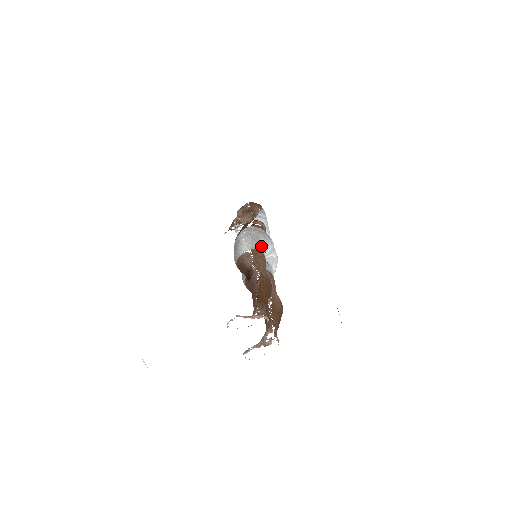
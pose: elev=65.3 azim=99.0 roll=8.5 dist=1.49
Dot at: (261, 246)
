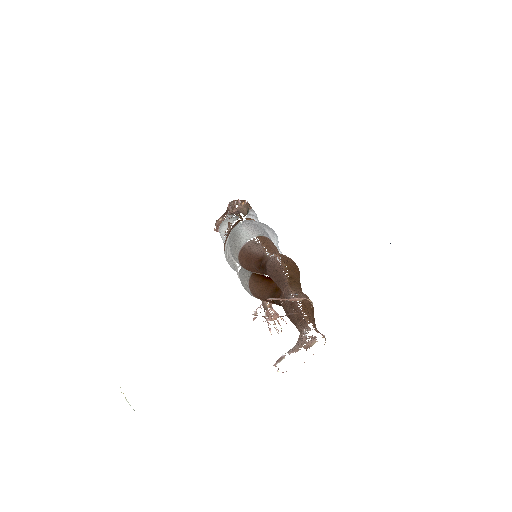
Dot at: (267, 234)
